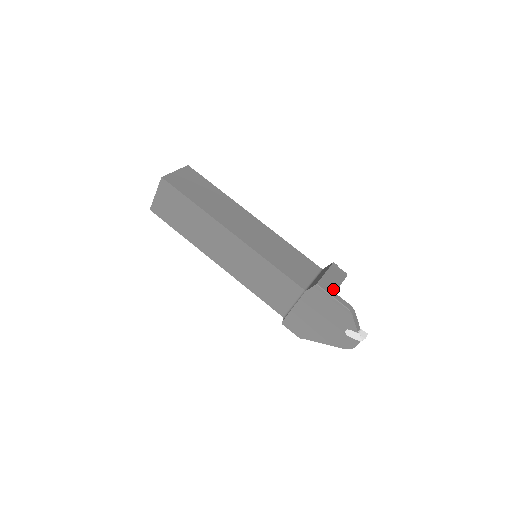
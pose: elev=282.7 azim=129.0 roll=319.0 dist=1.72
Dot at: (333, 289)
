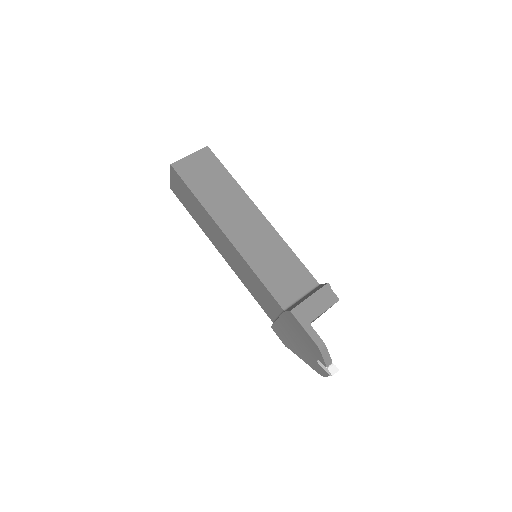
Dot at: (309, 318)
